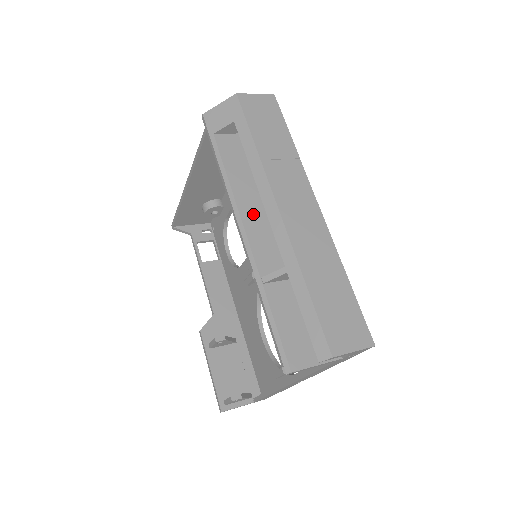
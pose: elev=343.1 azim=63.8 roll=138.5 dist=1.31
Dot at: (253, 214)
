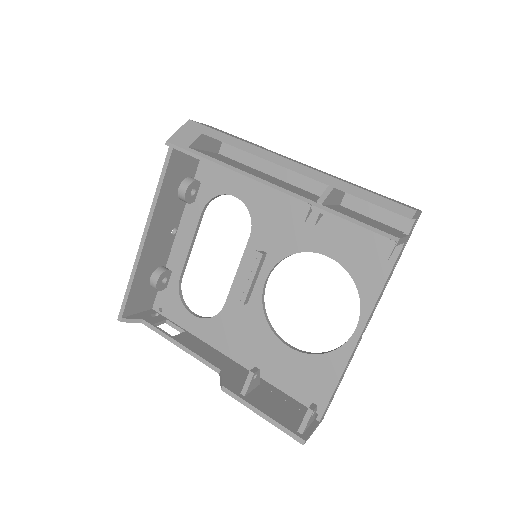
Dot at: (266, 179)
